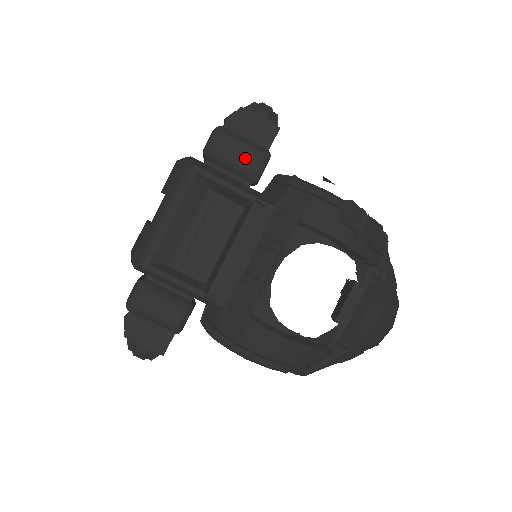
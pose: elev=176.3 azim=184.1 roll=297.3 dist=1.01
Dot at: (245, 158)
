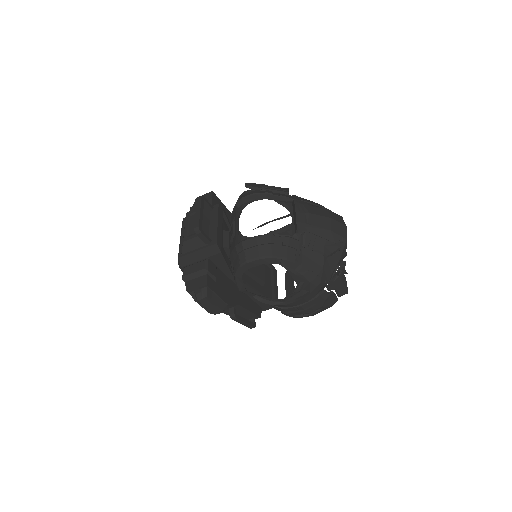
Dot at: occluded
